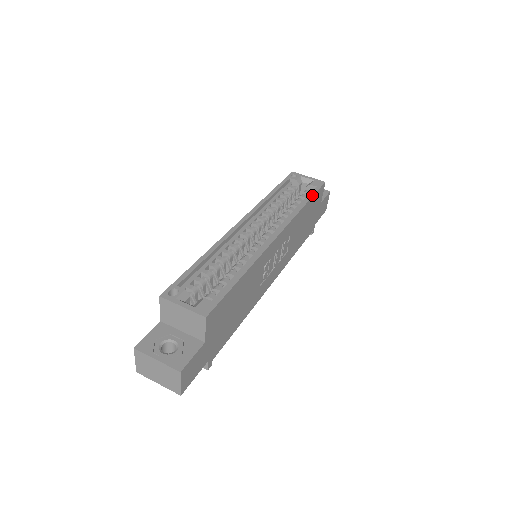
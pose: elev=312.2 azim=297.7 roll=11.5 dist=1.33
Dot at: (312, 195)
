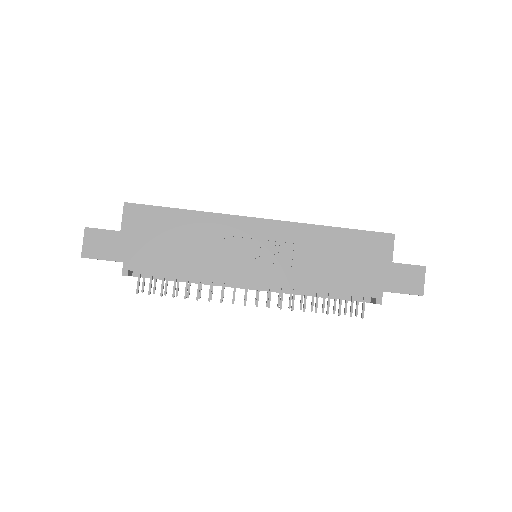
Dot at: (354, 229)
